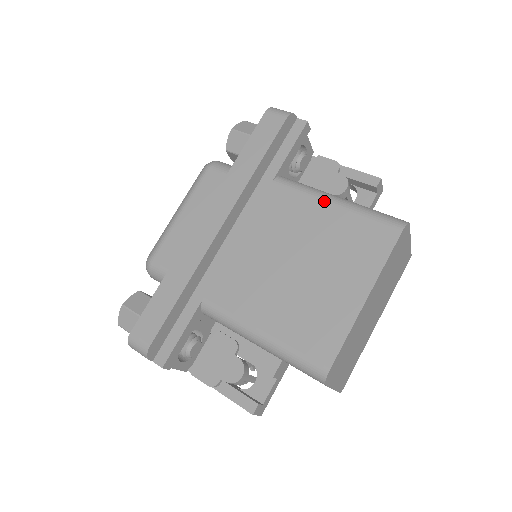
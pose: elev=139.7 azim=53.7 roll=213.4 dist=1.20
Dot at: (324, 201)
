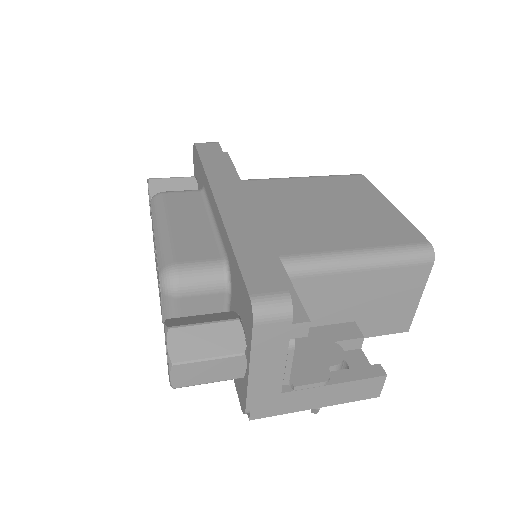
Dot at: (296, 178)
